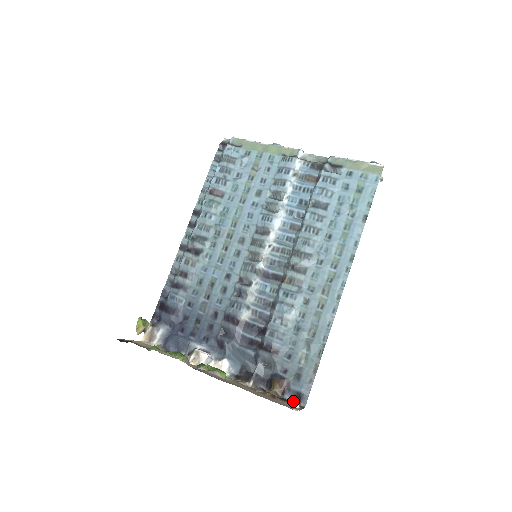
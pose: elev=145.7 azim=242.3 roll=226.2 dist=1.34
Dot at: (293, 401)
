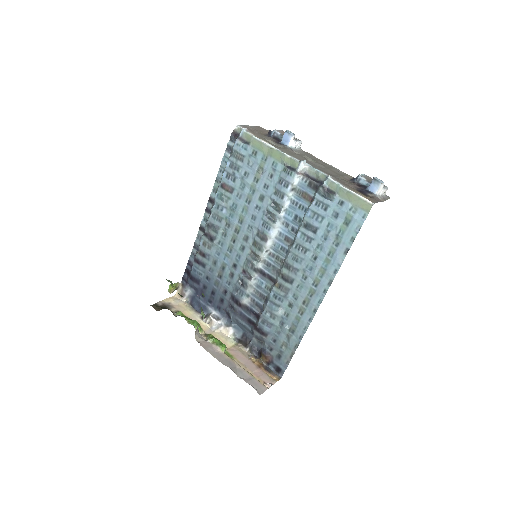
Dot at: (274, 371)
